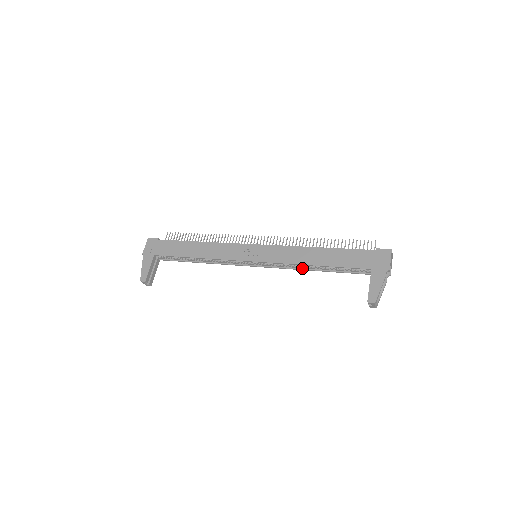
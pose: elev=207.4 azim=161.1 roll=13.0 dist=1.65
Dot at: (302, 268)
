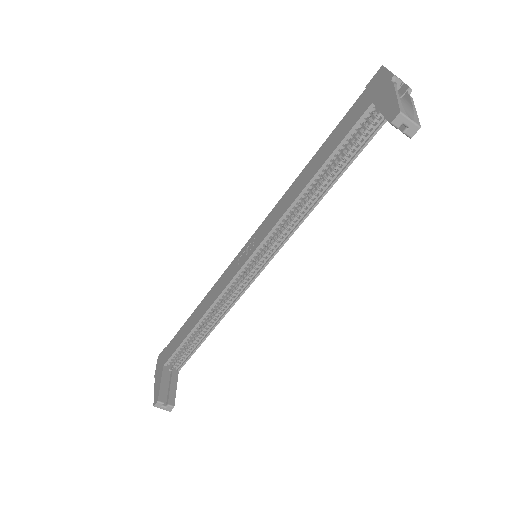
Dot at: (308, 210)
